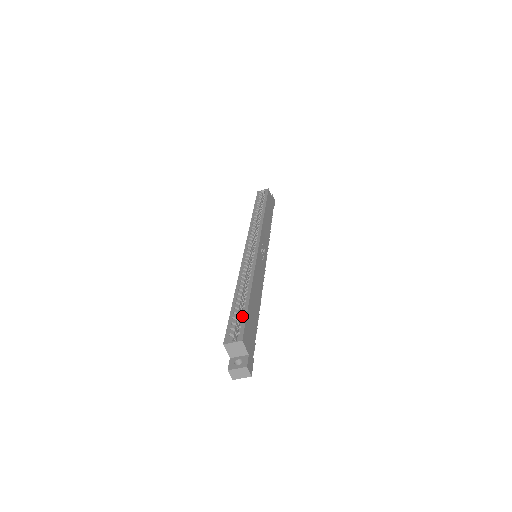
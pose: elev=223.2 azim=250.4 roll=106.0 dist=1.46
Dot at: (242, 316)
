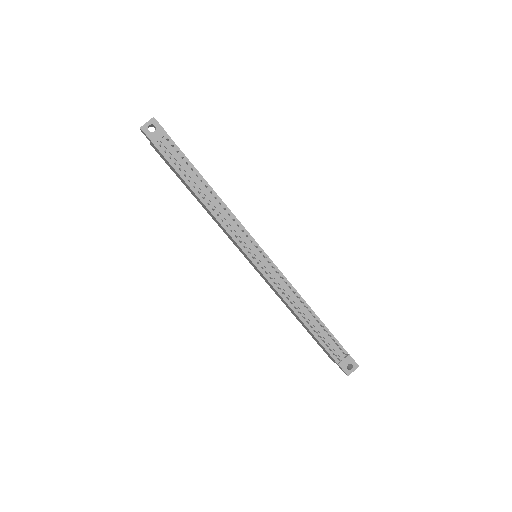
Dot at: occluded
